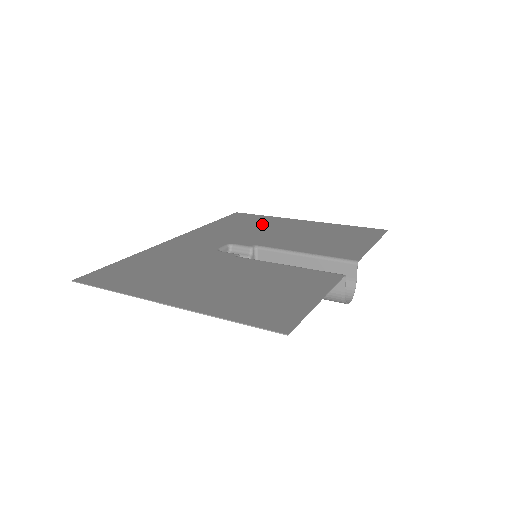
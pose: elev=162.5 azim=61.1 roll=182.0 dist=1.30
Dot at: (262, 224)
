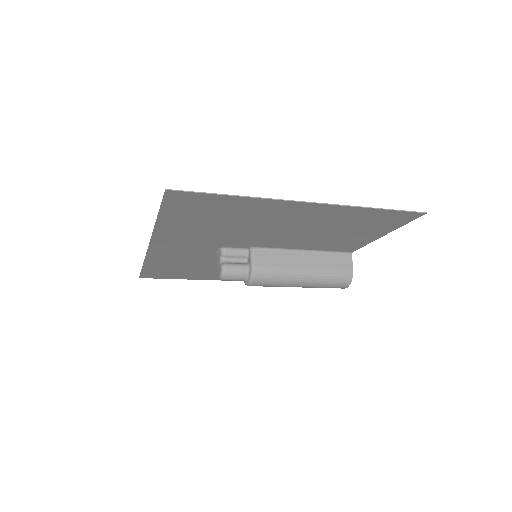
Dot at: (195, 271)
